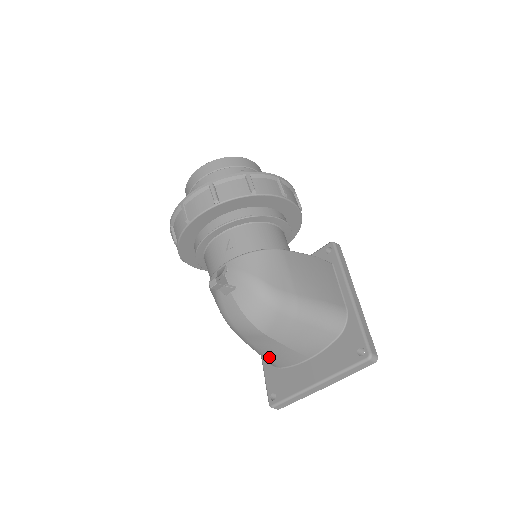
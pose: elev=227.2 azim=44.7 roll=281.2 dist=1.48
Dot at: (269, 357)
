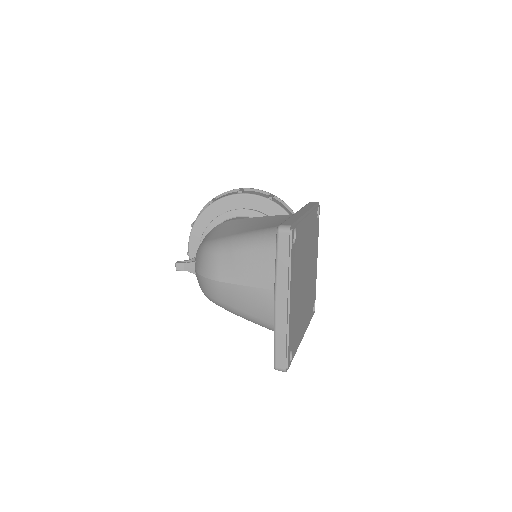
Dot at: (258, 317)
